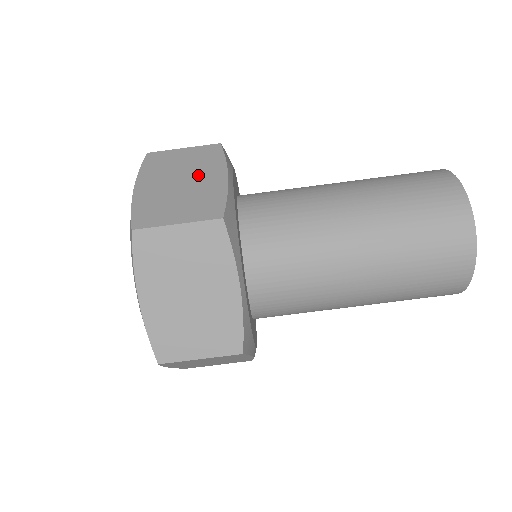
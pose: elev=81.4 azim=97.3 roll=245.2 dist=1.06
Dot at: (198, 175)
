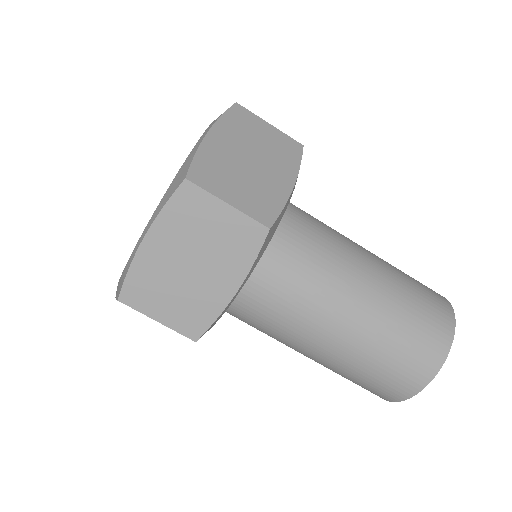
Dot at: (270, 165)
